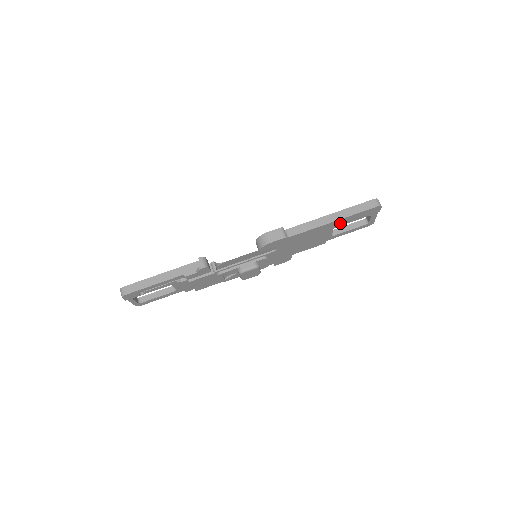
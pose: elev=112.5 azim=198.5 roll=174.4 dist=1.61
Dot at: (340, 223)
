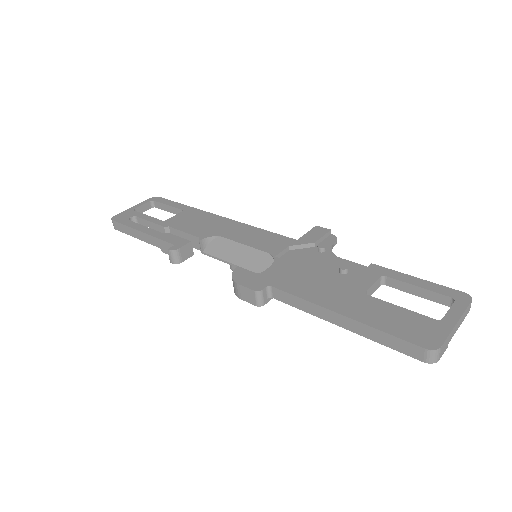
Dot at: occluded
